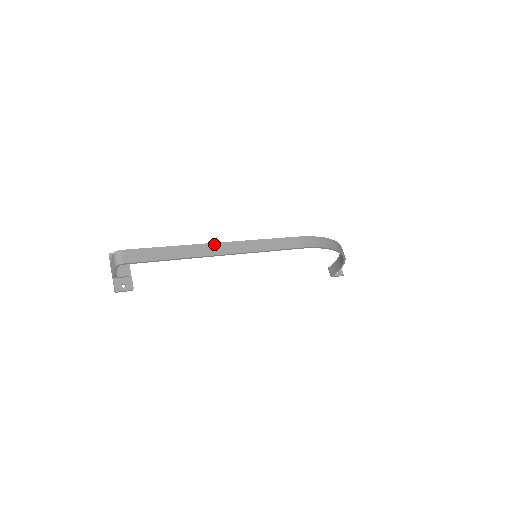
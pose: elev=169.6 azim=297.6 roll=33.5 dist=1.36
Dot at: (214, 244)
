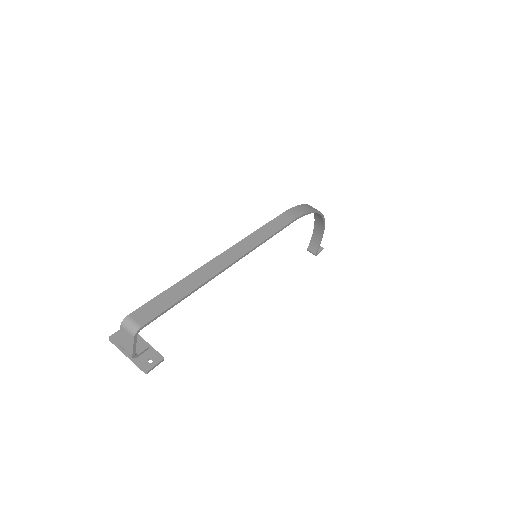
Dot at: (217, 258)
